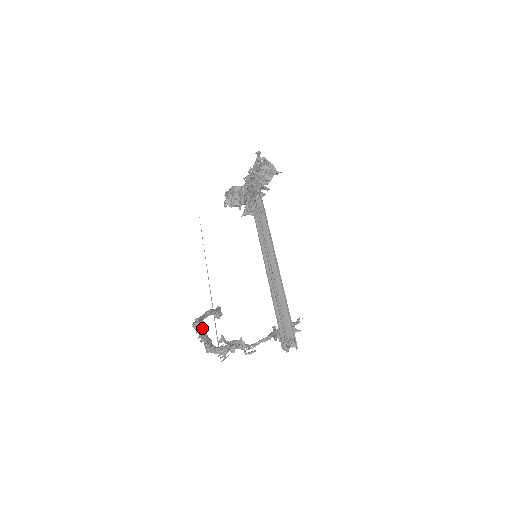
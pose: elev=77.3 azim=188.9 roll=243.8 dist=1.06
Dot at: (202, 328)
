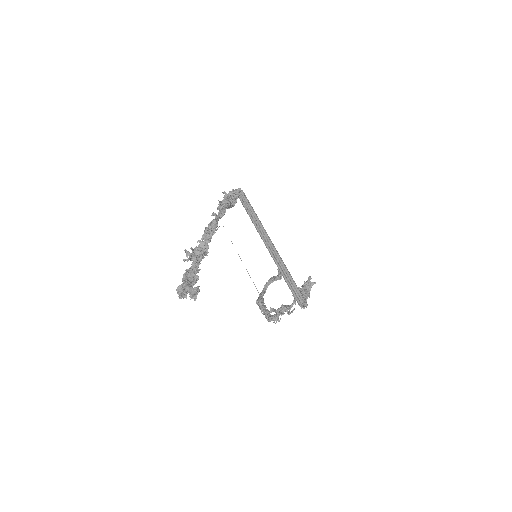
Dot at: (261, 304)
